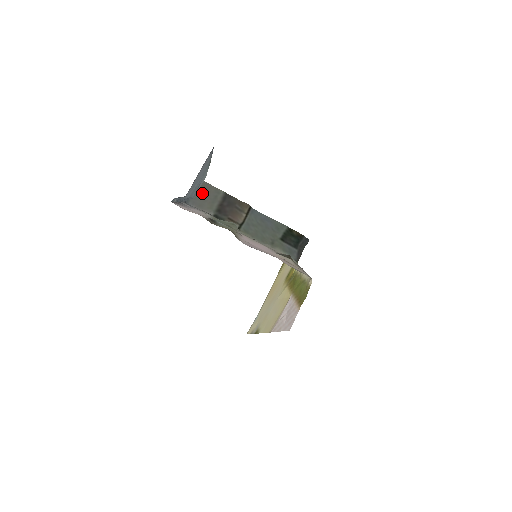
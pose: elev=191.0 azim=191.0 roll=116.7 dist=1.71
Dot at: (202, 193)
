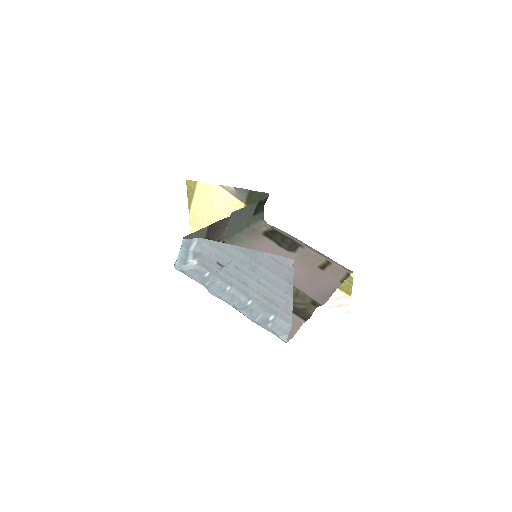
Dot at: occluded
